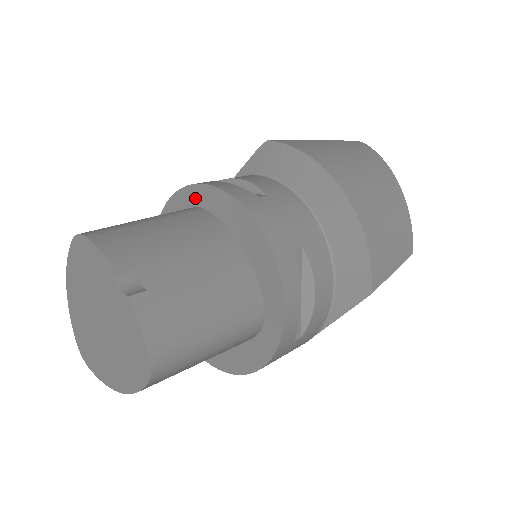
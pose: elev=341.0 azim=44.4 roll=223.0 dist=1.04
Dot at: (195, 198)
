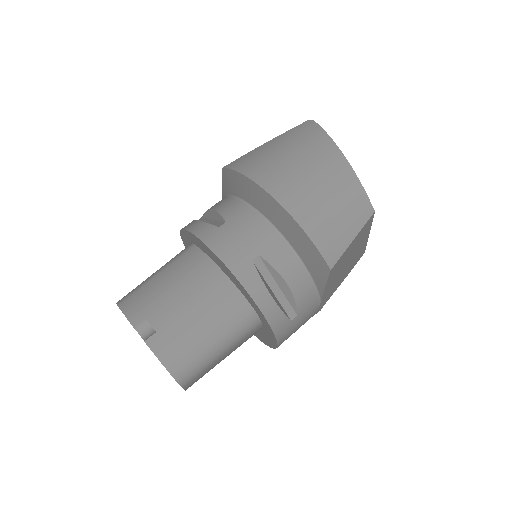
Dot at: (188, 238)
